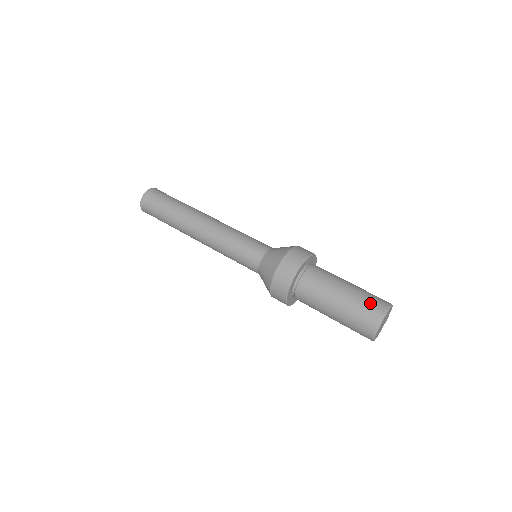
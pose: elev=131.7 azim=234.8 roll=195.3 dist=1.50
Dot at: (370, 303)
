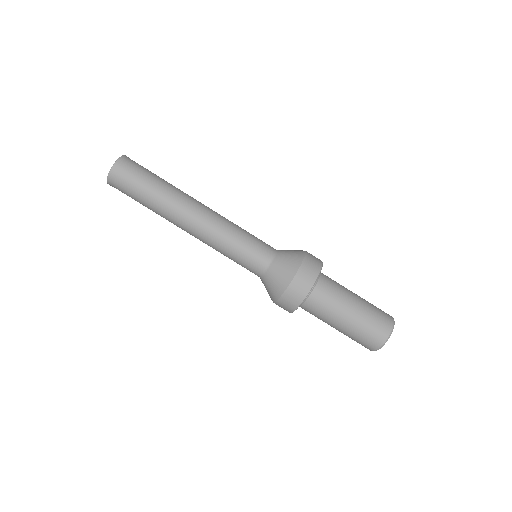
Dot at: (372, 332)
